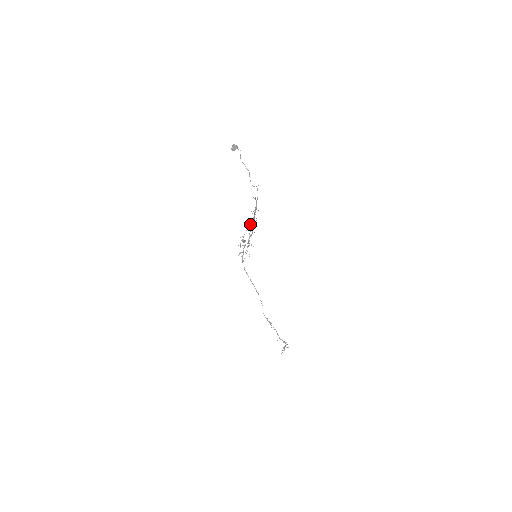
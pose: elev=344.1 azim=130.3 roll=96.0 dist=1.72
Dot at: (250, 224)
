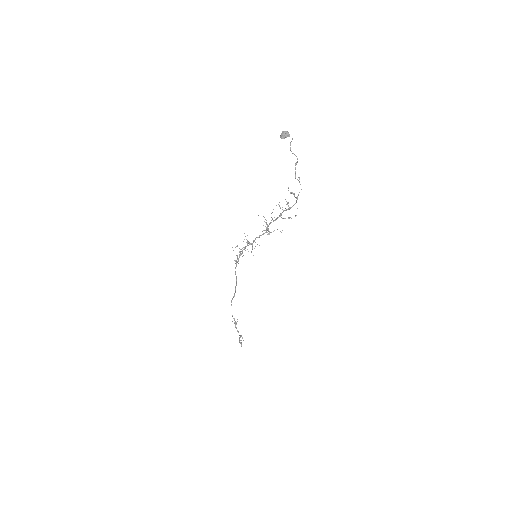
Dot at: occluded
